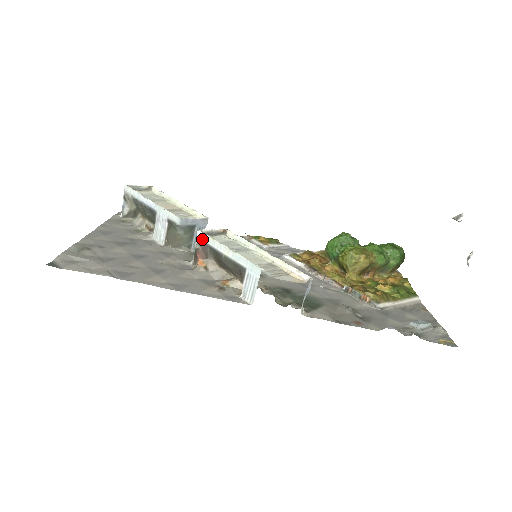
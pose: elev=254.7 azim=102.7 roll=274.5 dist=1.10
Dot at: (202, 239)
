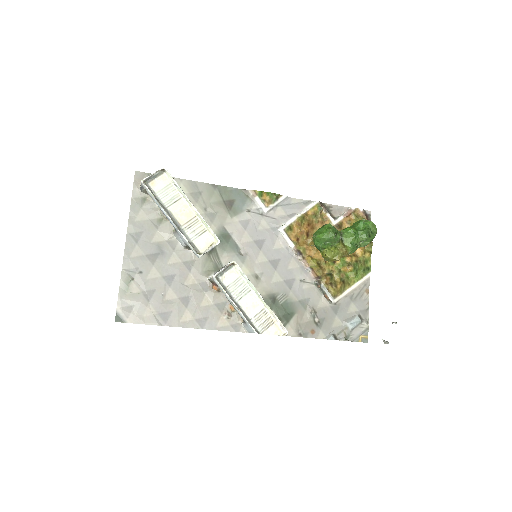
Dot at: (216, 283)
